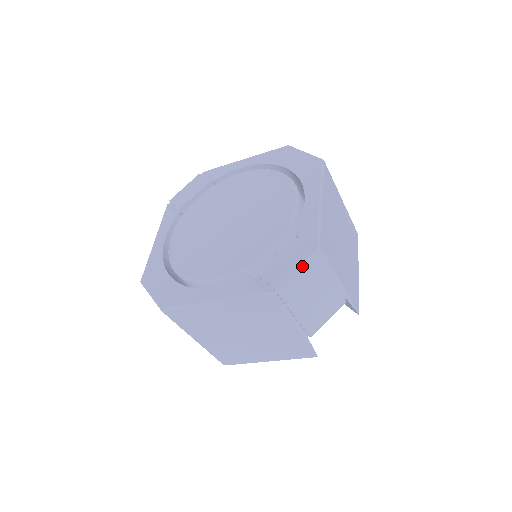
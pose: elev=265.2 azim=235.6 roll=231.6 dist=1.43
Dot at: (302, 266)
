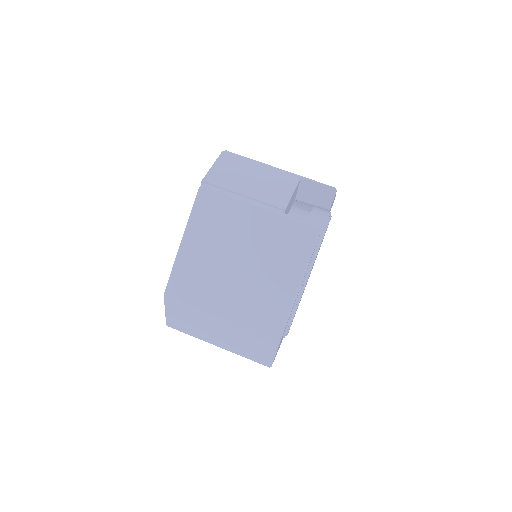
Dot at: (217, 162)
